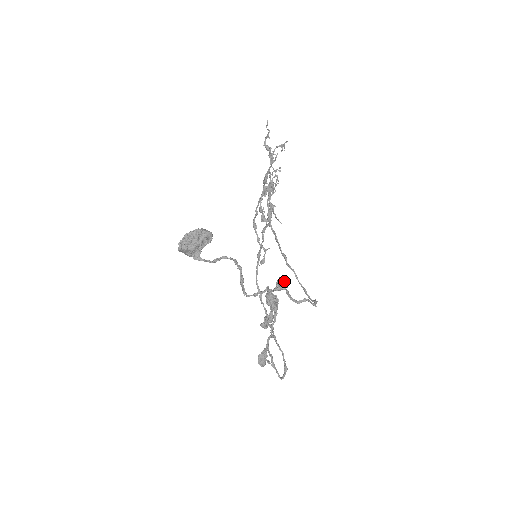
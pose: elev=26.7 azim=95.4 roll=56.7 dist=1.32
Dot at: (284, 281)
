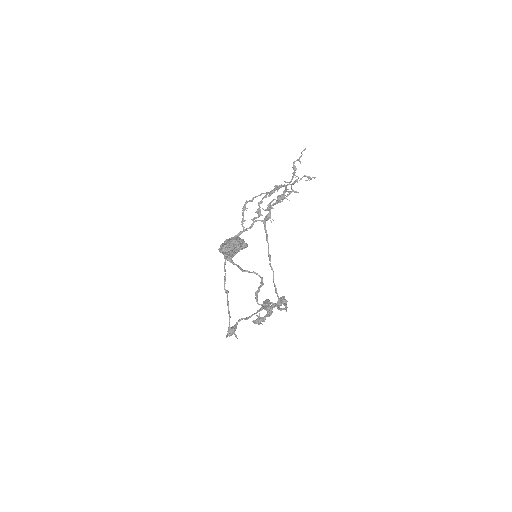
Dot at: occluded
